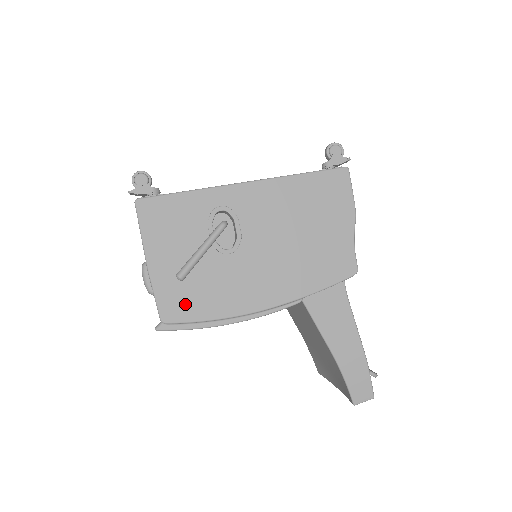
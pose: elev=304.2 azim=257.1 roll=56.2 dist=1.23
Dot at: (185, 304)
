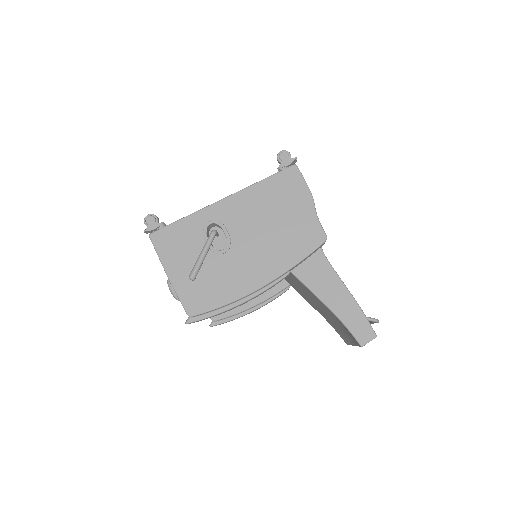
Dot at: (202, 298)
